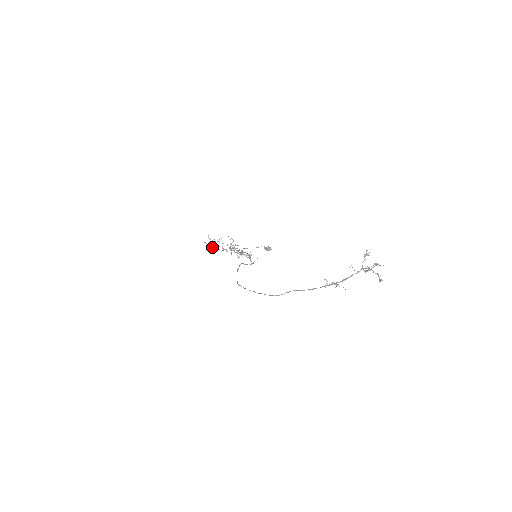
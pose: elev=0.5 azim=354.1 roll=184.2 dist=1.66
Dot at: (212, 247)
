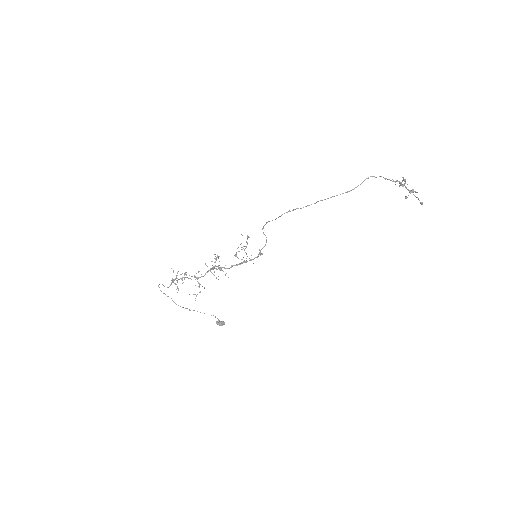
Dot at: occluded
